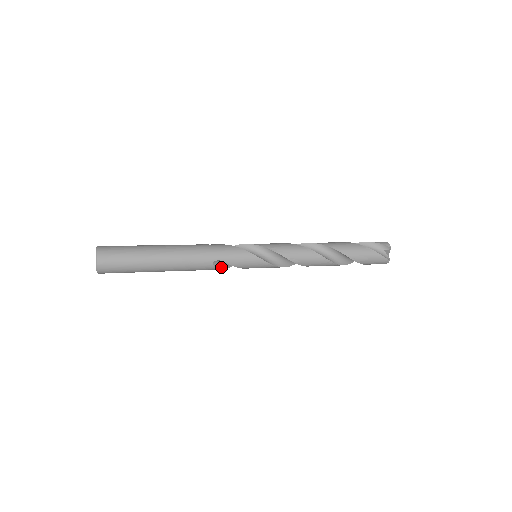
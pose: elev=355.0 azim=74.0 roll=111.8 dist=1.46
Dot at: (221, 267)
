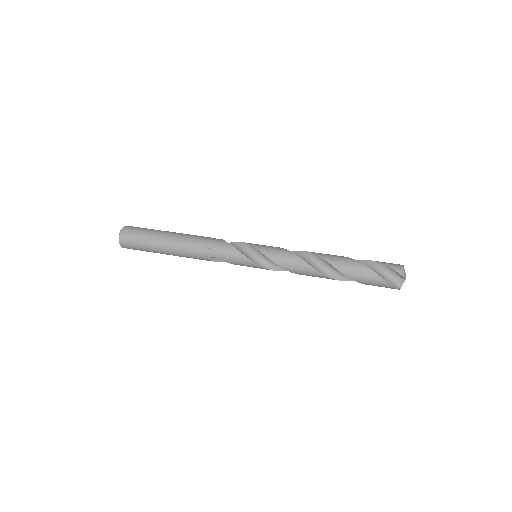
Dot at: (222, 260)
